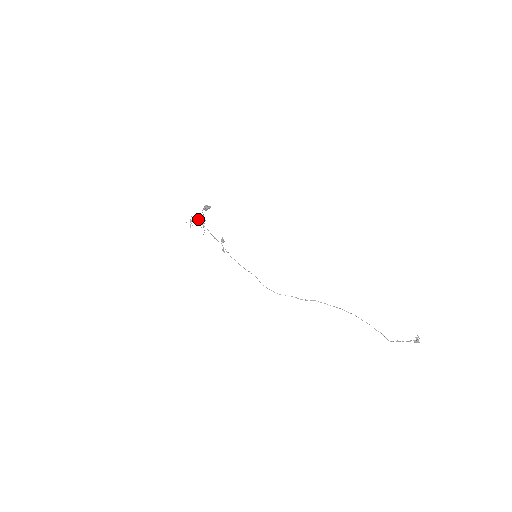
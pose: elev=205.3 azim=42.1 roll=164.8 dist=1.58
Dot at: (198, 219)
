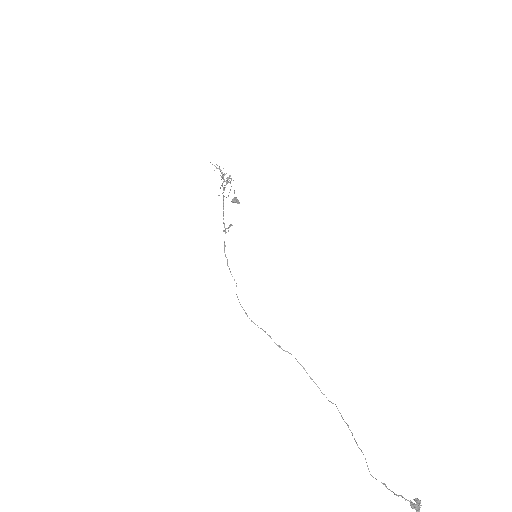
Dot at: occluded
